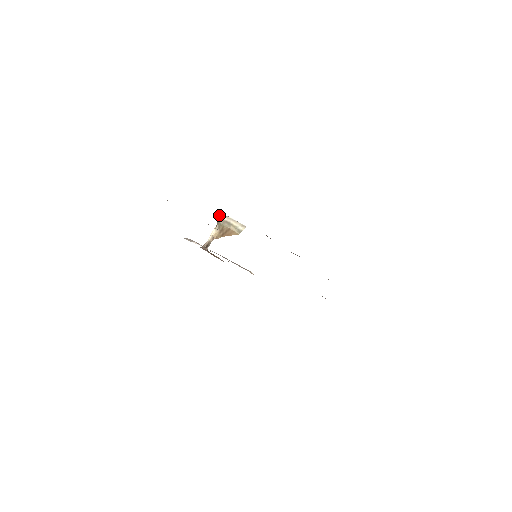
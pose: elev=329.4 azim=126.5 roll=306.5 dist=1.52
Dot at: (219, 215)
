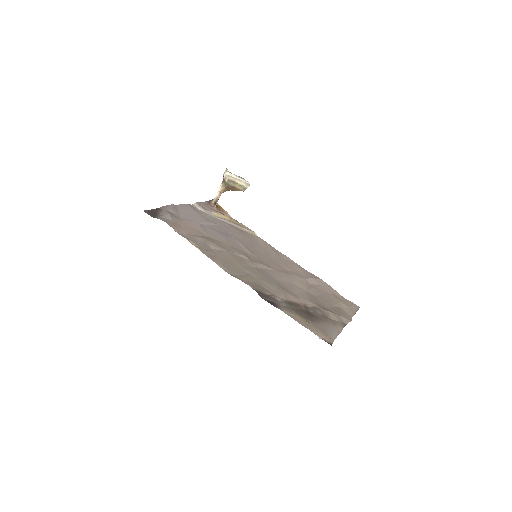
Dot at: (224, 175)
